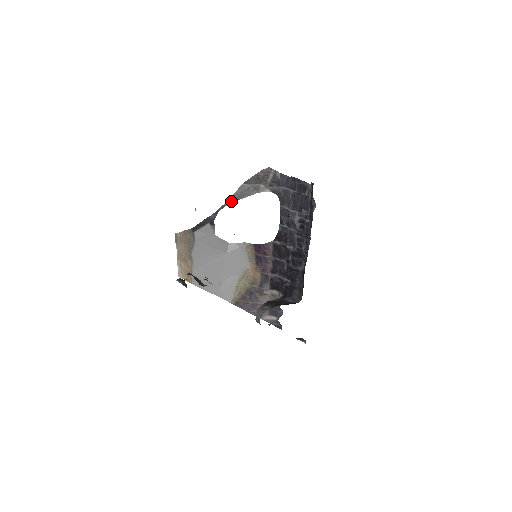
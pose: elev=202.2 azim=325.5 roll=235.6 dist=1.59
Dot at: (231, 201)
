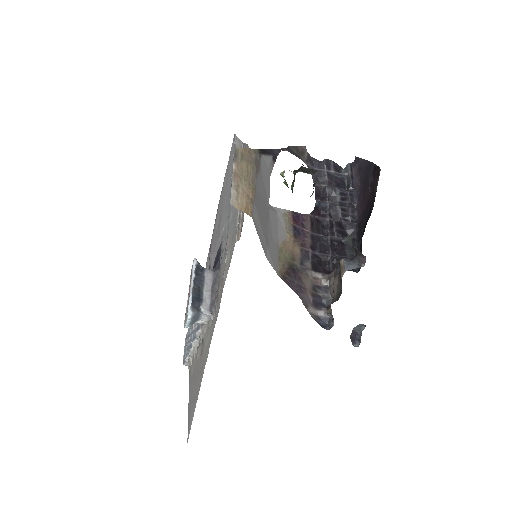
Dot at: (287, 150)
